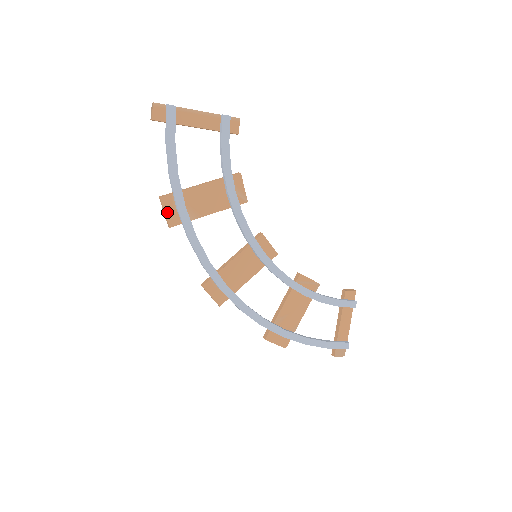
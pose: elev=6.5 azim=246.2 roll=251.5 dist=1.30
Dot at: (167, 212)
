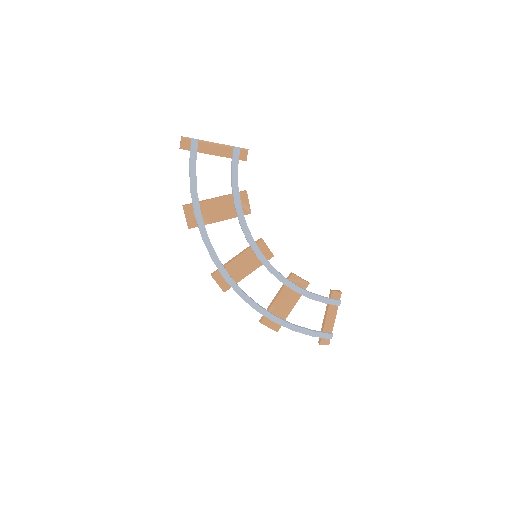
Dot at: (187, 217)
